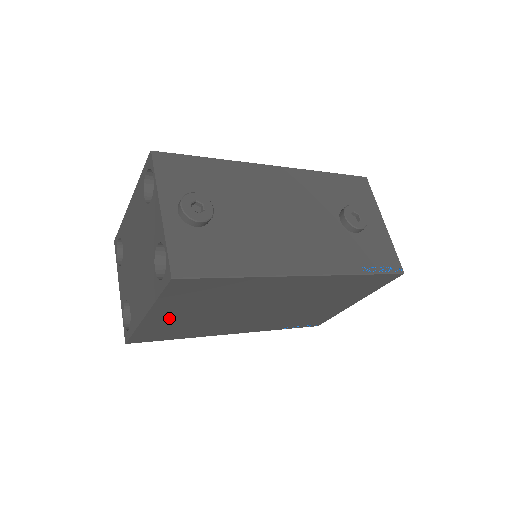
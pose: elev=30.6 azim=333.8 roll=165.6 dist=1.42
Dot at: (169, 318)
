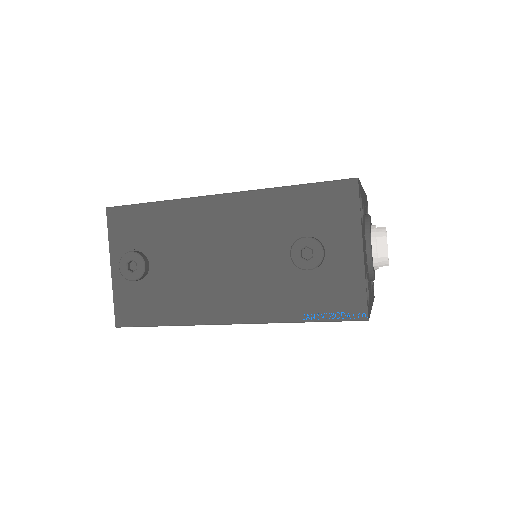
Dot at: occluded
